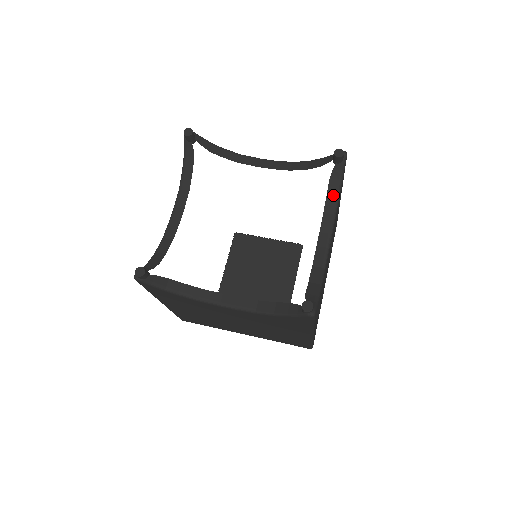
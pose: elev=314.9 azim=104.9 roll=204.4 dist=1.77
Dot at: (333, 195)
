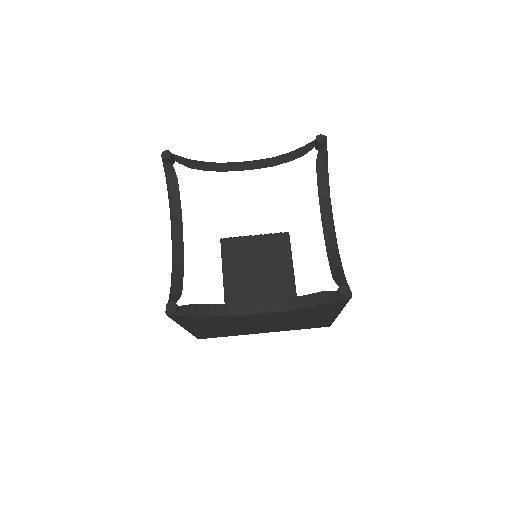
Dot at: (323, 179)
